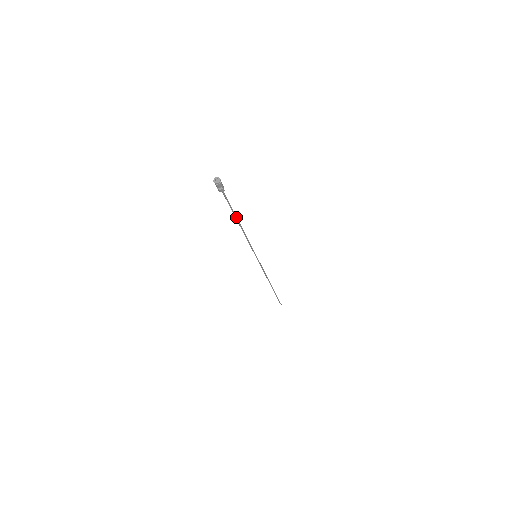
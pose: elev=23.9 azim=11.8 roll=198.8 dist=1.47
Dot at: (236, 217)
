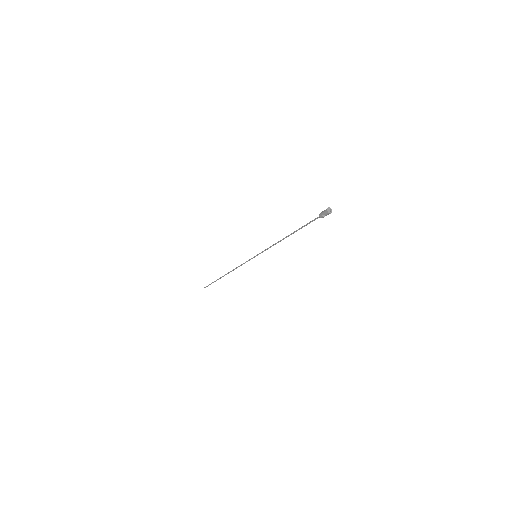
Dot at: occluded
